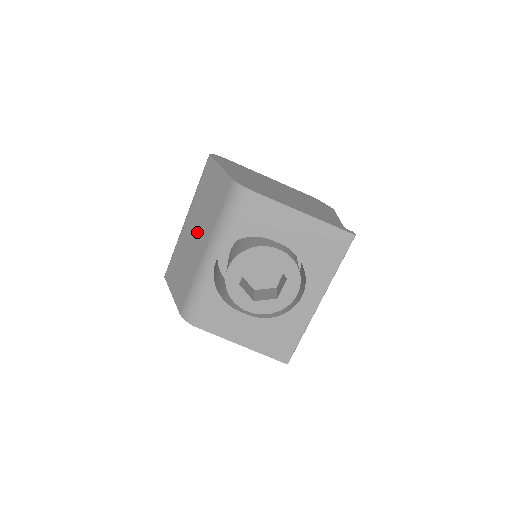
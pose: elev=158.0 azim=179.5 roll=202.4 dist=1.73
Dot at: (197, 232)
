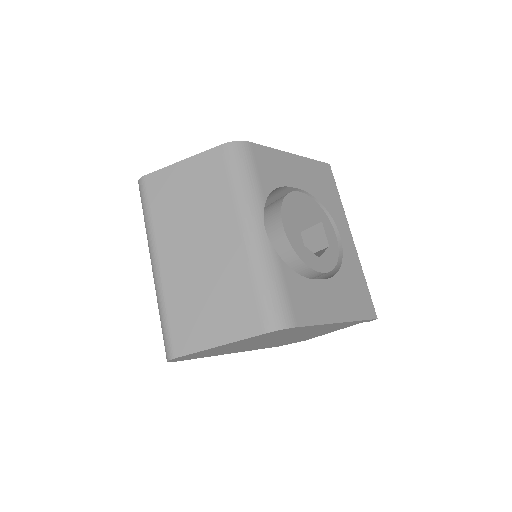
Dot at: (202, 239)
